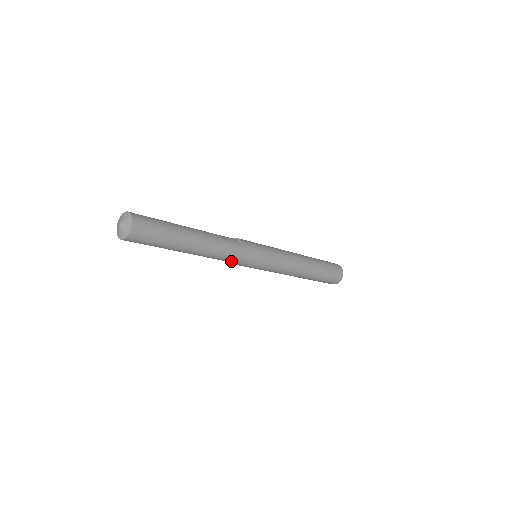
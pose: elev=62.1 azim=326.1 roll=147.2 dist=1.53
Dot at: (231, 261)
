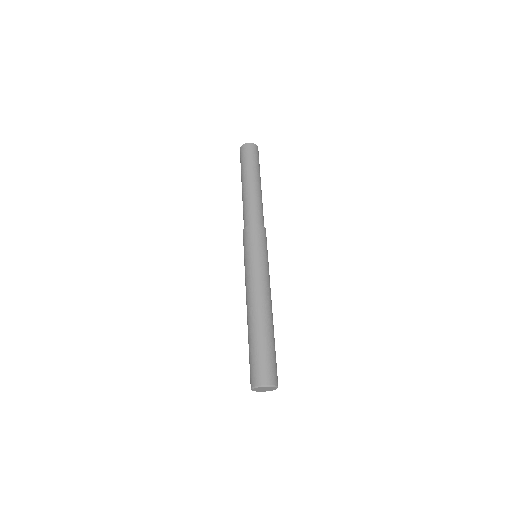
Dot at: (248, 224)
